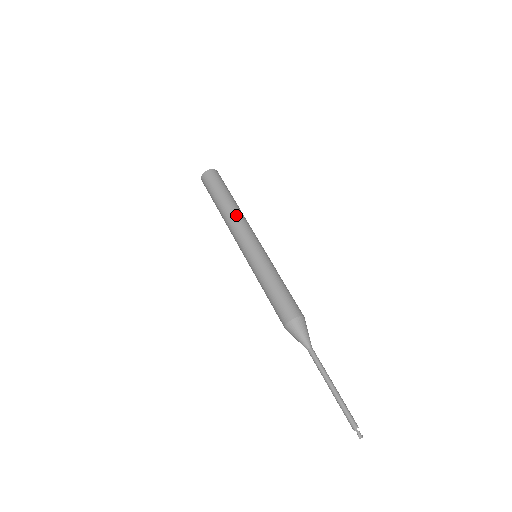
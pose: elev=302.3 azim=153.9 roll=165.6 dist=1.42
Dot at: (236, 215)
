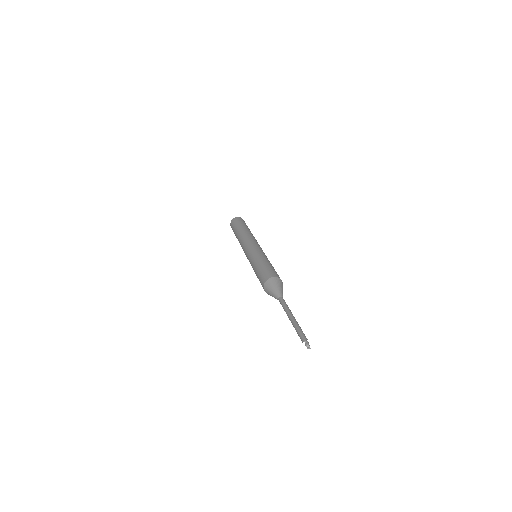
Dot at: (249, 234)
